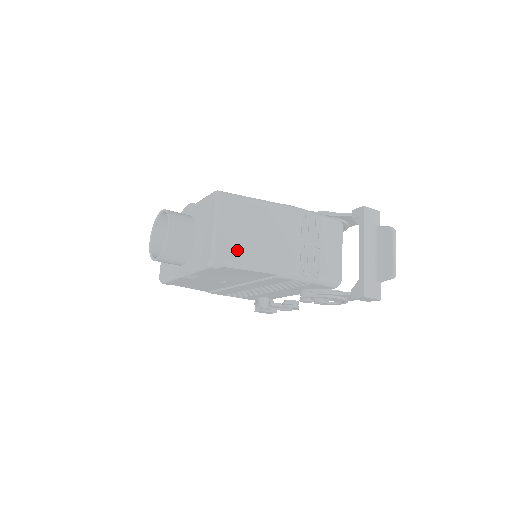
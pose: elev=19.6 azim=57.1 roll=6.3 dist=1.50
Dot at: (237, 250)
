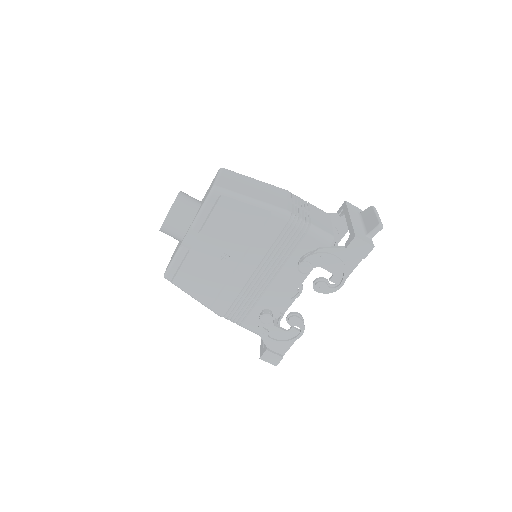
Dot at: (235, 189)
